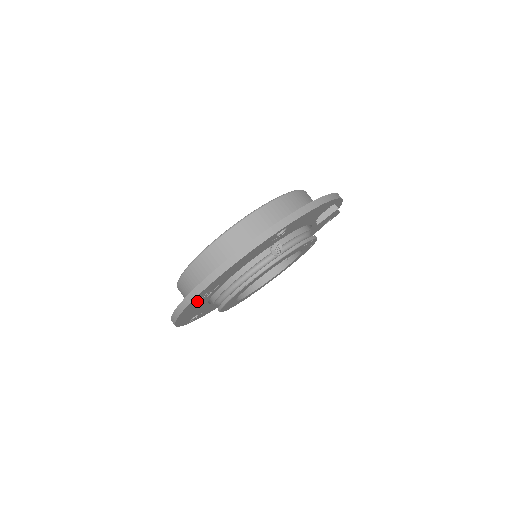
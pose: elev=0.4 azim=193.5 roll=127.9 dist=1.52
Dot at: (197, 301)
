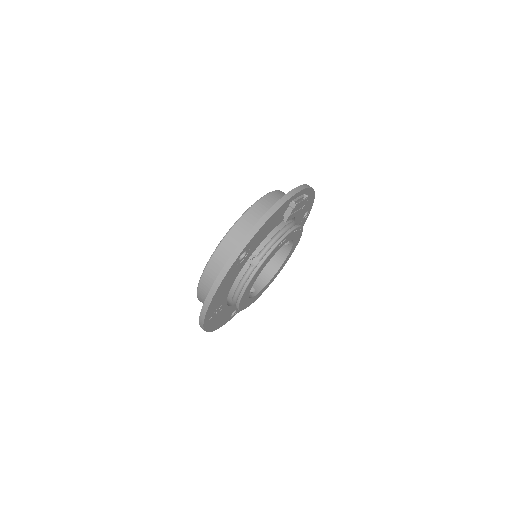
Dot at: (212, 318)
